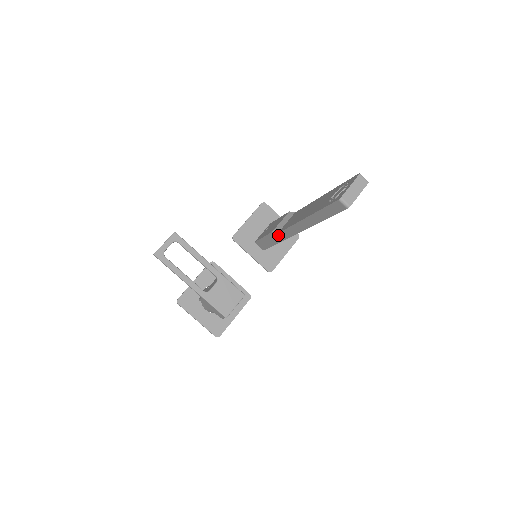
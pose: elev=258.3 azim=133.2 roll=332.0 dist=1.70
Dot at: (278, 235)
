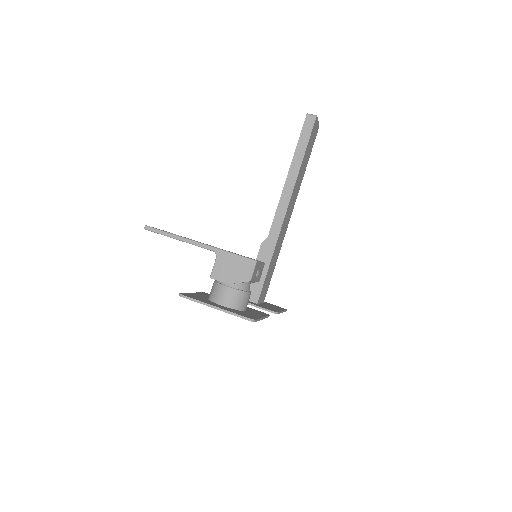
Dot at: (268, 240)
